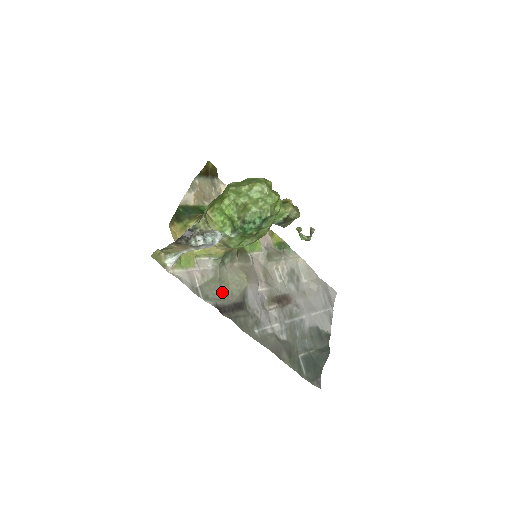
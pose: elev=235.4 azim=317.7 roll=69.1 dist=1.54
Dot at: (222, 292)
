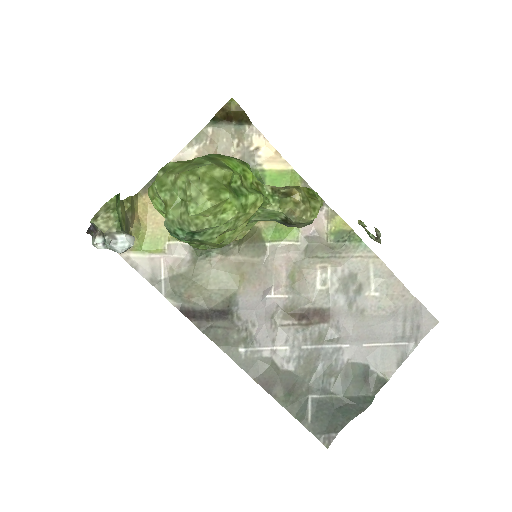
Dot at: (195, 292)
